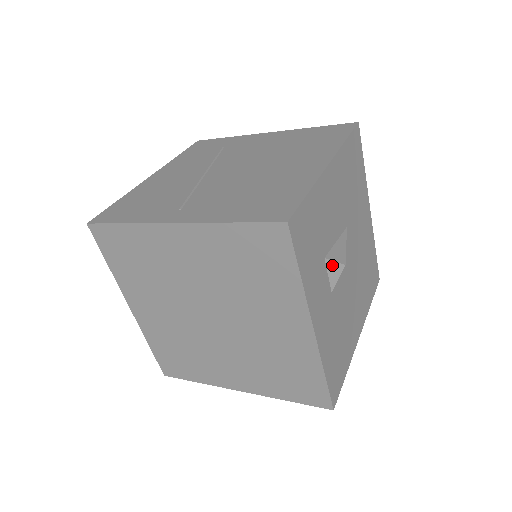
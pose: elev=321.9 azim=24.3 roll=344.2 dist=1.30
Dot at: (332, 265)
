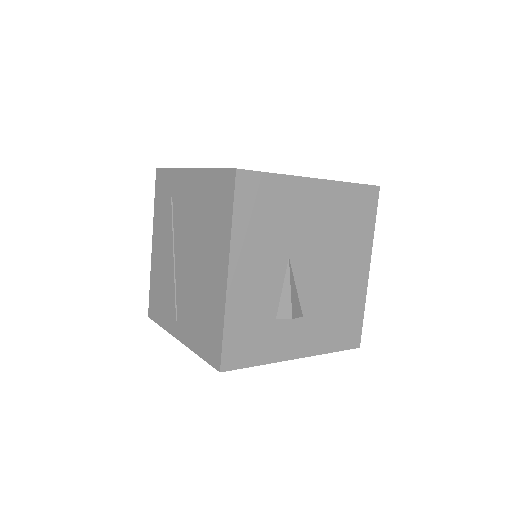
Dot at: (285, 319)
